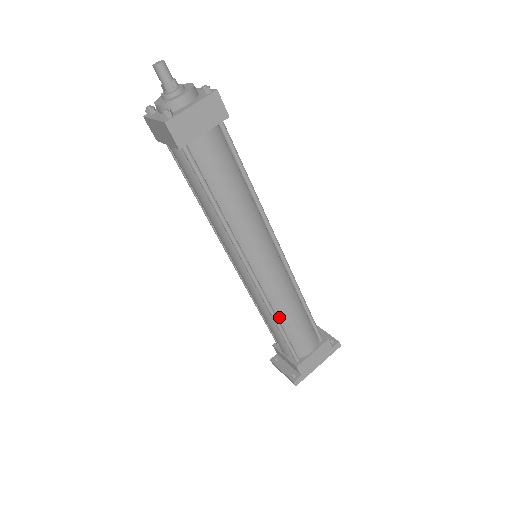
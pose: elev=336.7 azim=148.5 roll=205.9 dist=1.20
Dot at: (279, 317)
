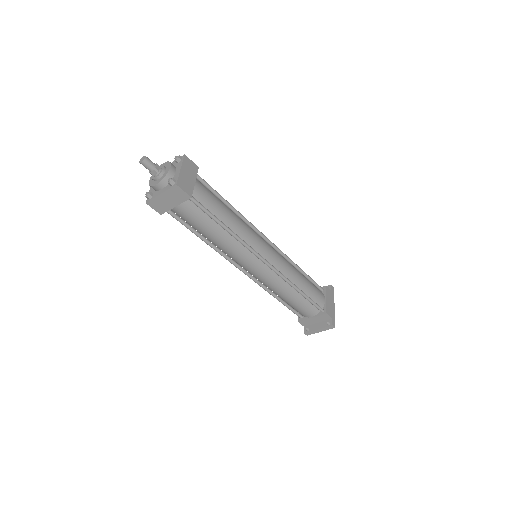
Dot at: (296, 285)
